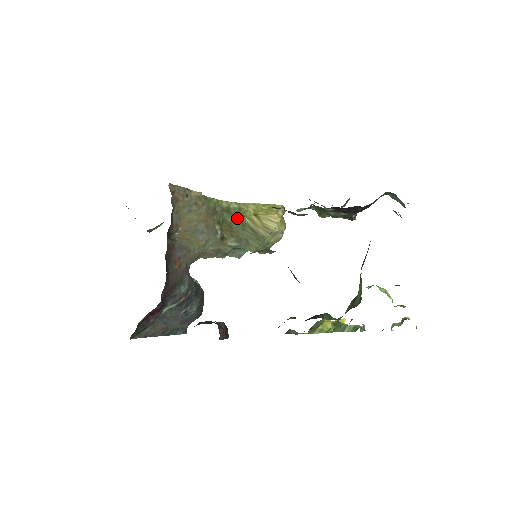
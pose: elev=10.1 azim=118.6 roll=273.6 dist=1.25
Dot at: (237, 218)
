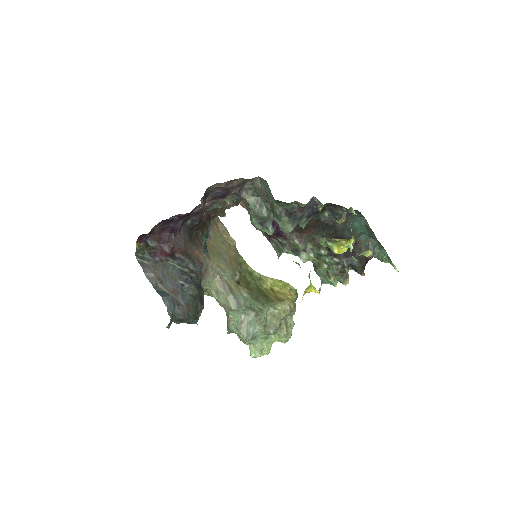
Dot at: (256, 284)
